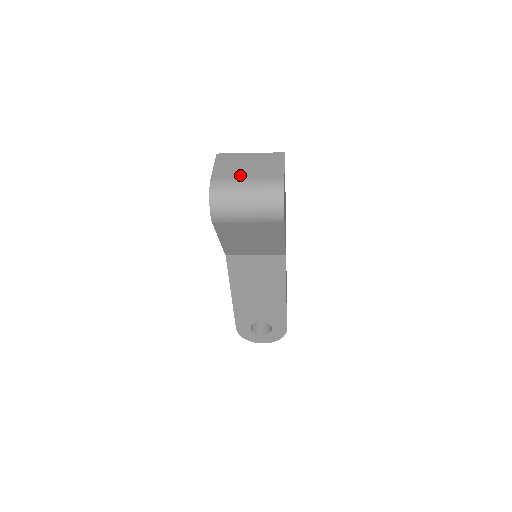
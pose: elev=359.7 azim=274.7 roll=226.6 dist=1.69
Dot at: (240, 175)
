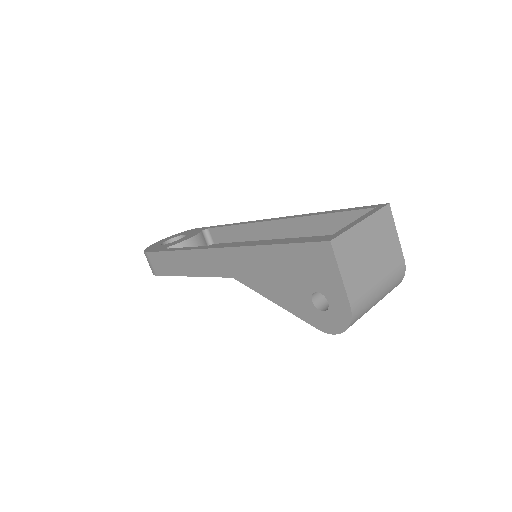
Dot at: (372, 280)
